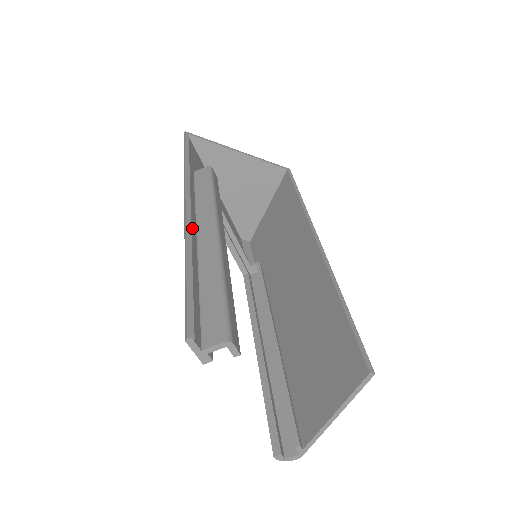
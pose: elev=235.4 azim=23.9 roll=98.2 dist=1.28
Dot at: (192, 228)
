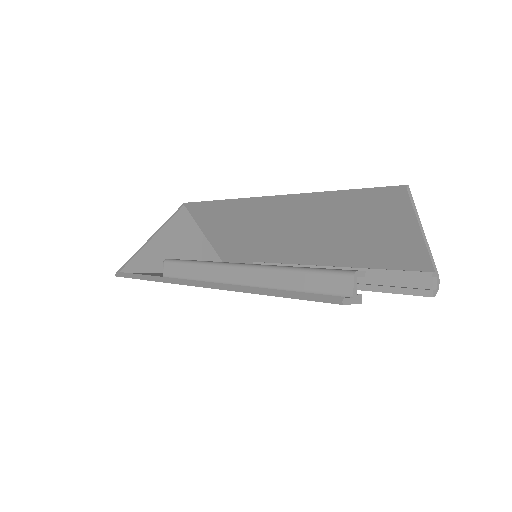
Dot at: occluded
